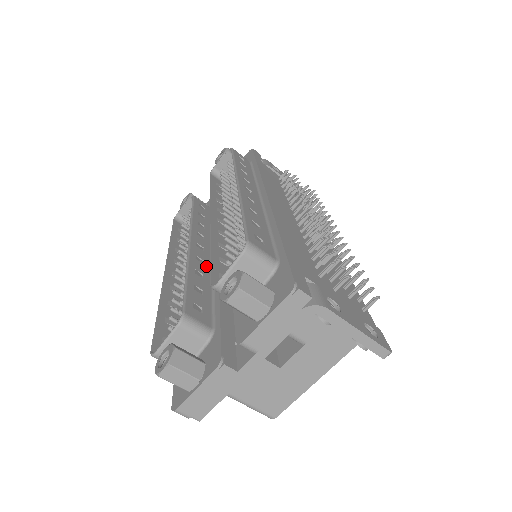
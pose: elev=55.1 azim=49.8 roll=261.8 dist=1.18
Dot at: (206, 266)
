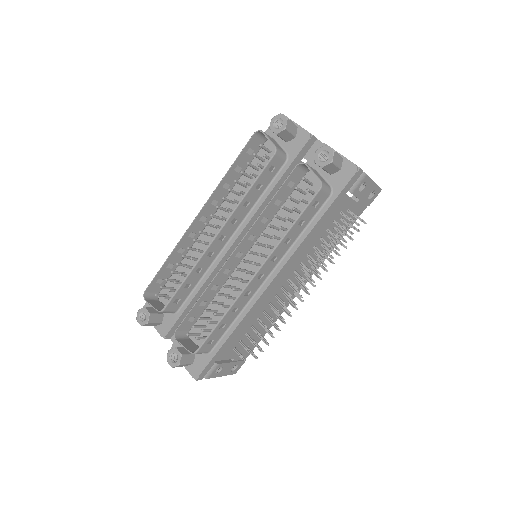
Dot at: (212, 258)
